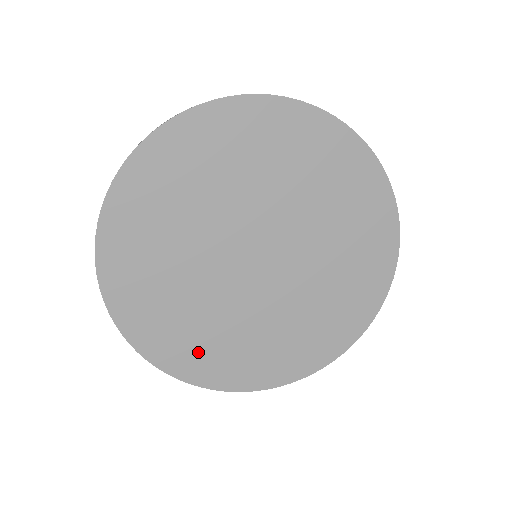
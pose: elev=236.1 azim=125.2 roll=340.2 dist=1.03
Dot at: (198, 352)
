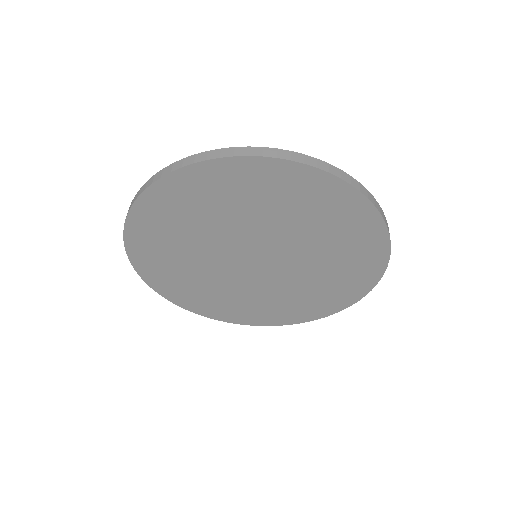
Dot at: (178, 285)
